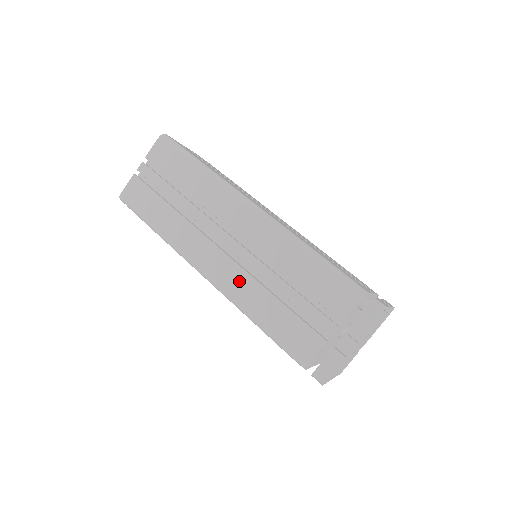
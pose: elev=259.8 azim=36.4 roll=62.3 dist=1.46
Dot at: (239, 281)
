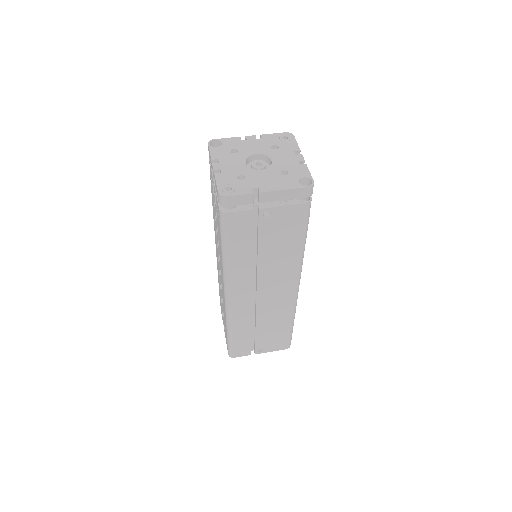
Dot at: occluded
